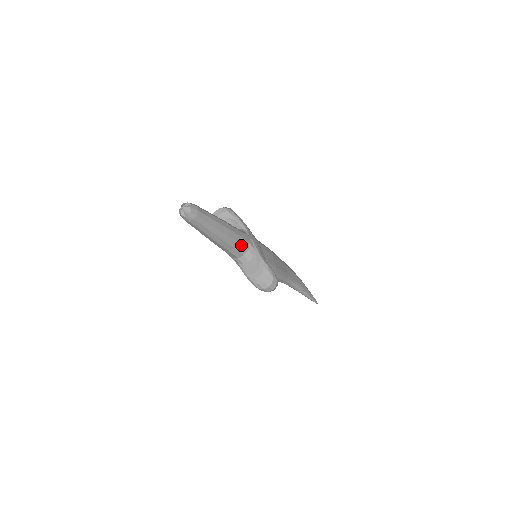
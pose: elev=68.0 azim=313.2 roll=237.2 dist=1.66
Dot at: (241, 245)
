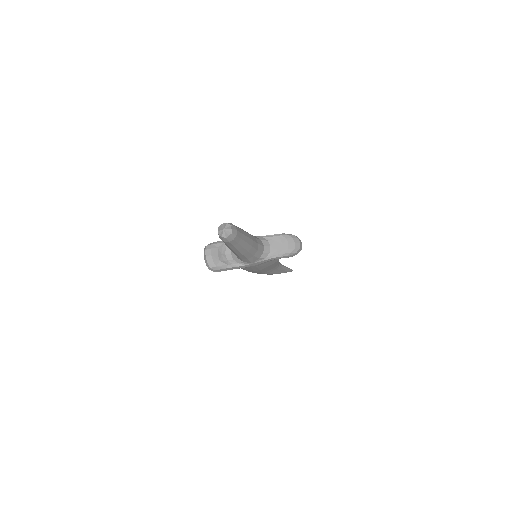
Dot at: (257, 239)
